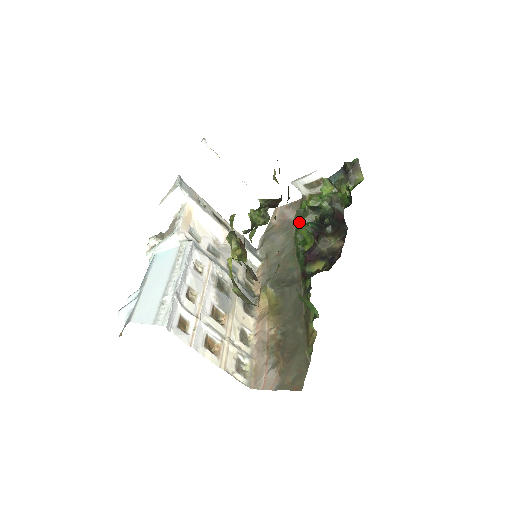
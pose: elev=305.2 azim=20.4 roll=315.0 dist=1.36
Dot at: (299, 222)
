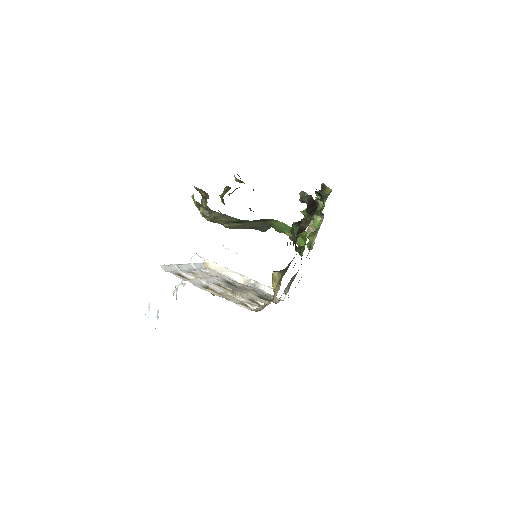
Dot at: (293, 236)
